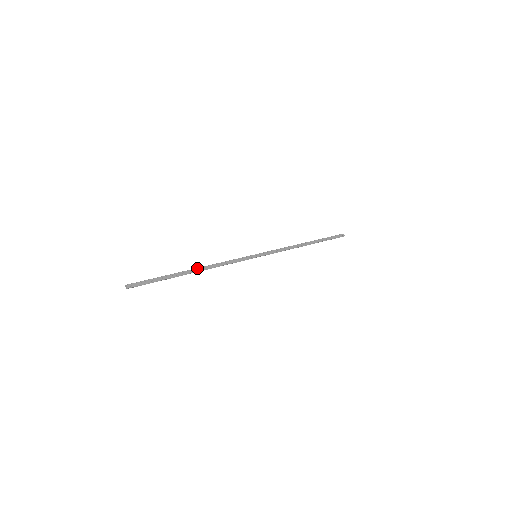
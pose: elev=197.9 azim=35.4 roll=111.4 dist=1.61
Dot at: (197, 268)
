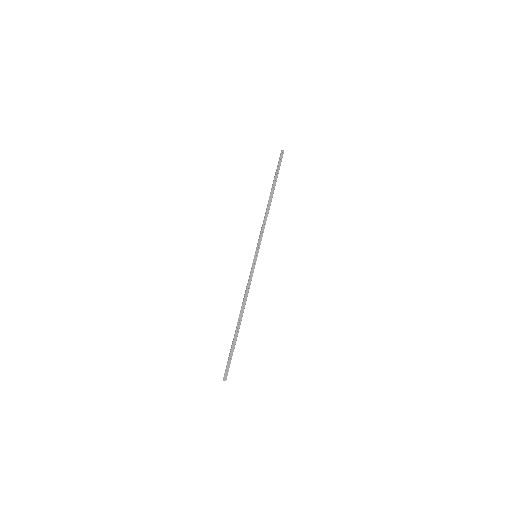
Dot at: (239, 316)
